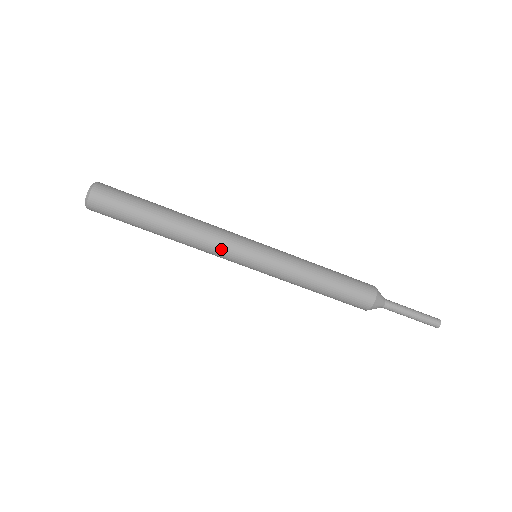
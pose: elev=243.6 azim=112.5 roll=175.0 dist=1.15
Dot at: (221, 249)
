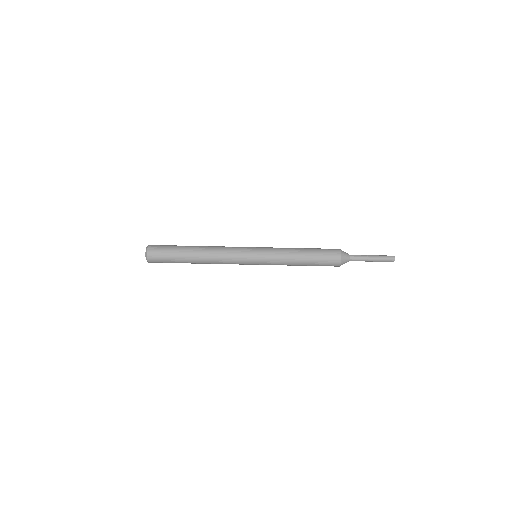
Dot at: (232, 256)
